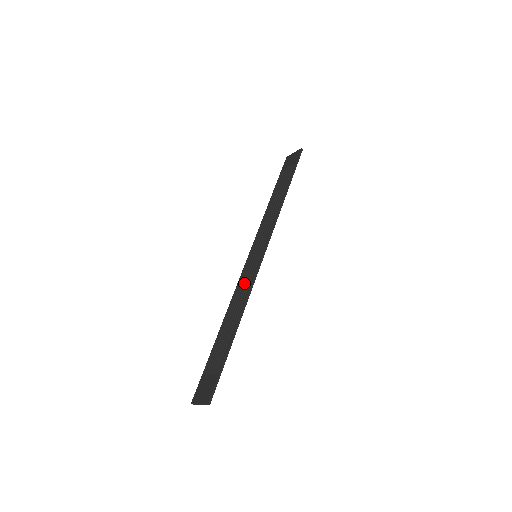
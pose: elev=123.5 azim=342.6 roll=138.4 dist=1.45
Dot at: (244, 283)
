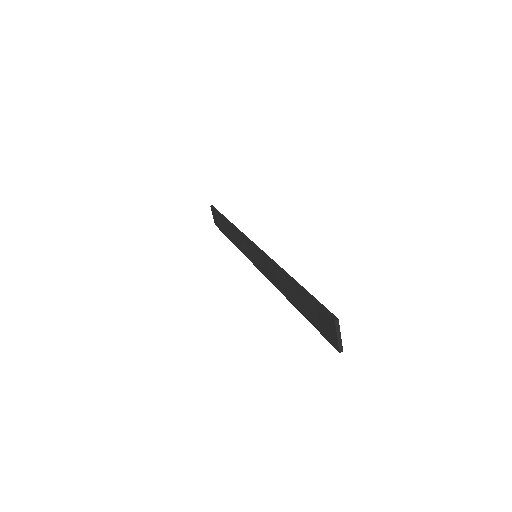
Dot at: (267, 270)
